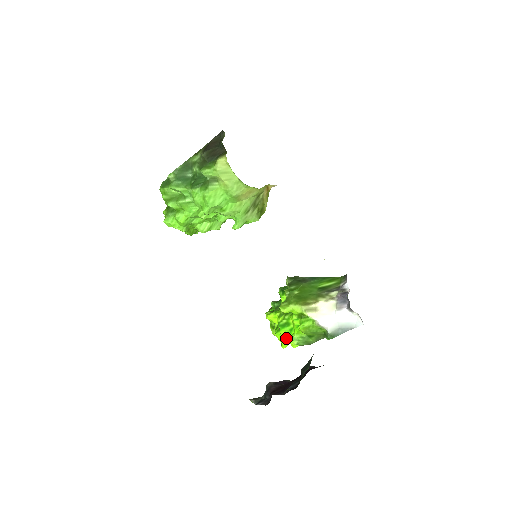
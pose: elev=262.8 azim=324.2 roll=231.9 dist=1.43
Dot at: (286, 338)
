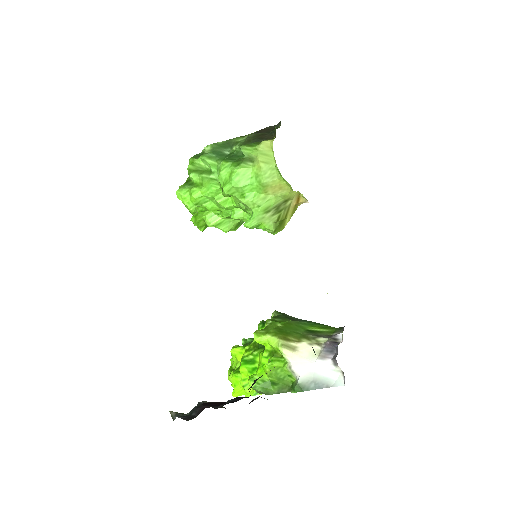
Dot at: (243, 380)
